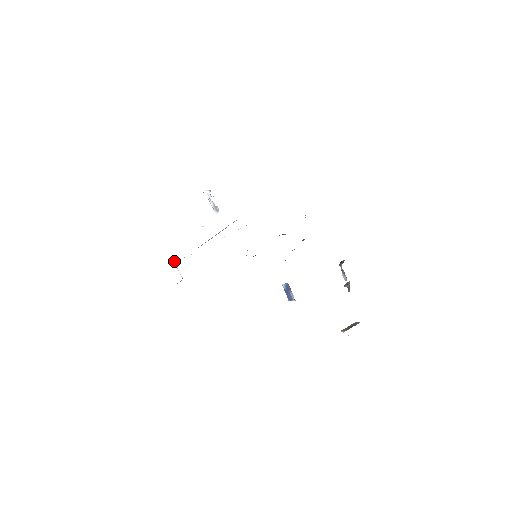
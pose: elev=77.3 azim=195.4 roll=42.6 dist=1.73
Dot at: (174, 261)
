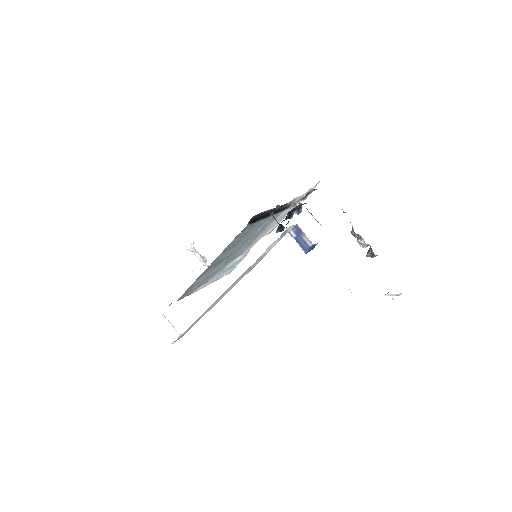
Dot at: occluded
